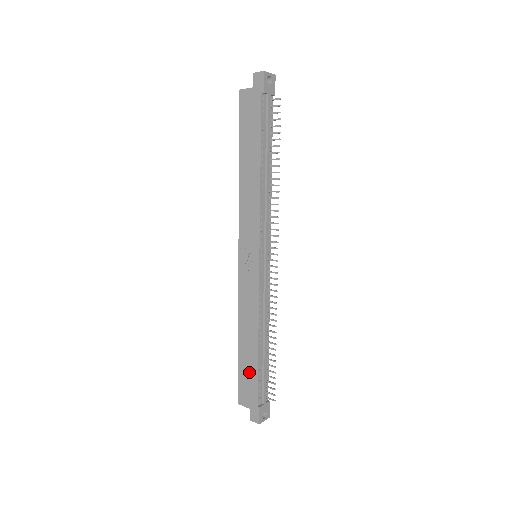
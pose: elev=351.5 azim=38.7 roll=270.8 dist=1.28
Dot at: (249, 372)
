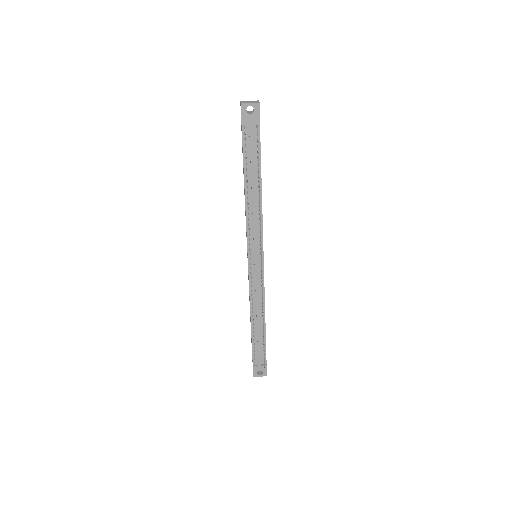
Dot at: occluded
